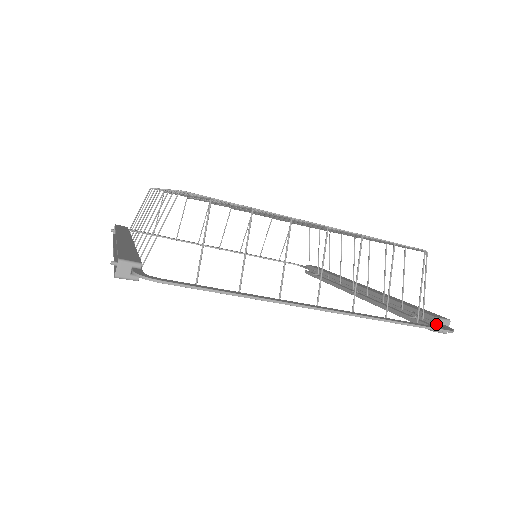
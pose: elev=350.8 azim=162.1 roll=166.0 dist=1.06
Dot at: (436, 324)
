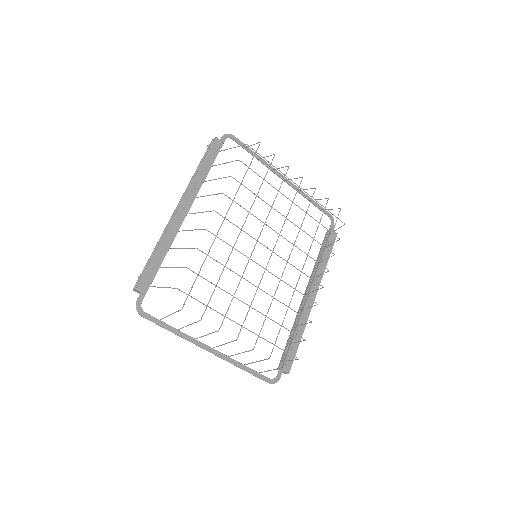
Dot at: (278, 371)
